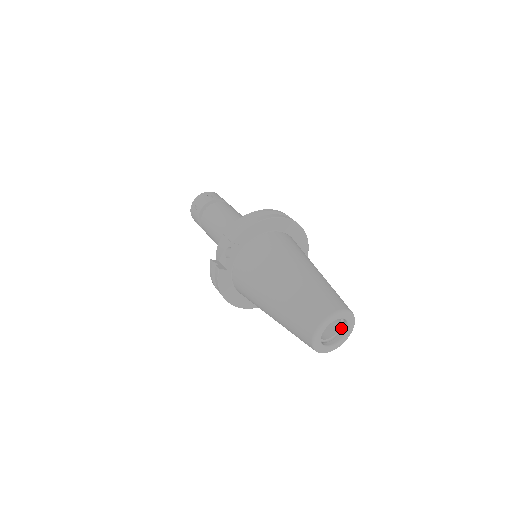
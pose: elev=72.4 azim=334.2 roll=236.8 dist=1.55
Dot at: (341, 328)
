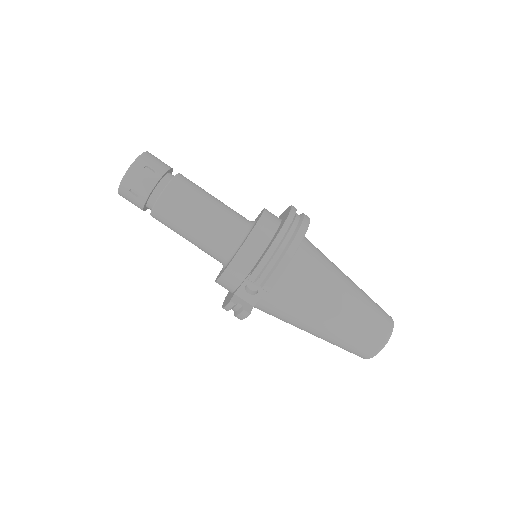
Dot at: occluded
